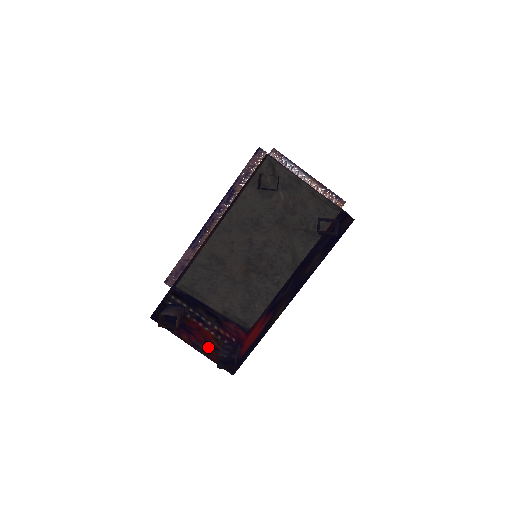
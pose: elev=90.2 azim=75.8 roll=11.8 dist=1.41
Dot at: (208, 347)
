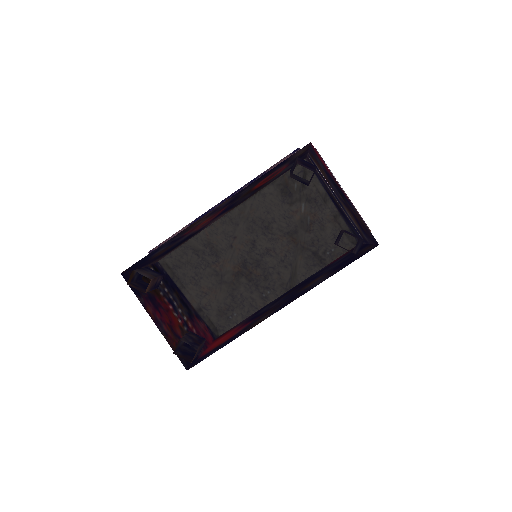
Dot at: (171, 331)
